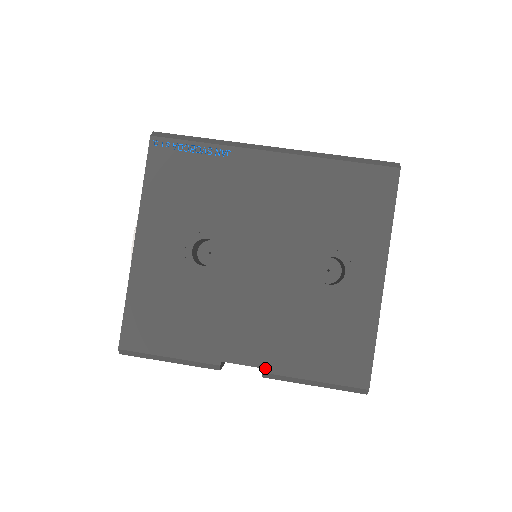
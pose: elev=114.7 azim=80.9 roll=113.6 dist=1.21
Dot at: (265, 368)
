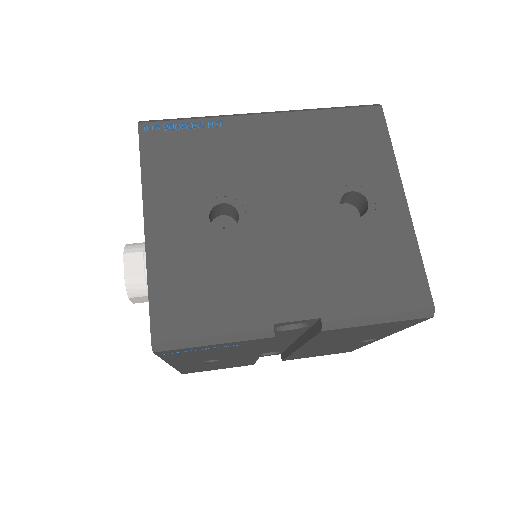
Dot at: (323, 317)
